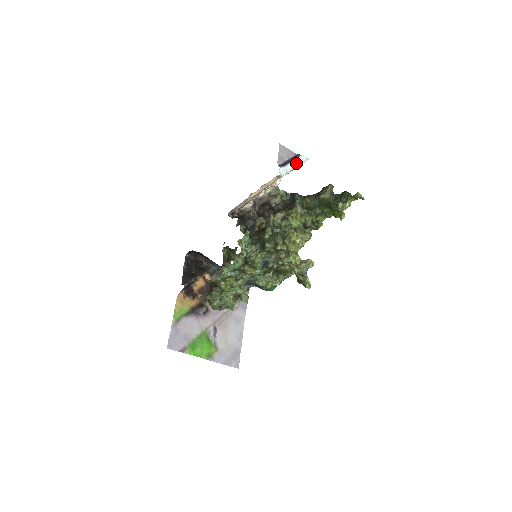
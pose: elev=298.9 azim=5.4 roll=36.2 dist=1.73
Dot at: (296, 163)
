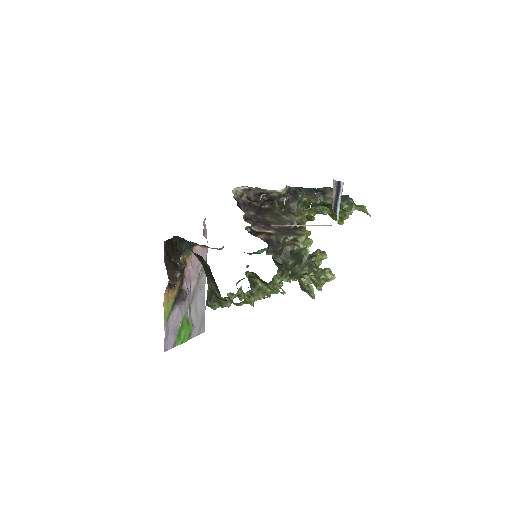
Dot at: occluded
